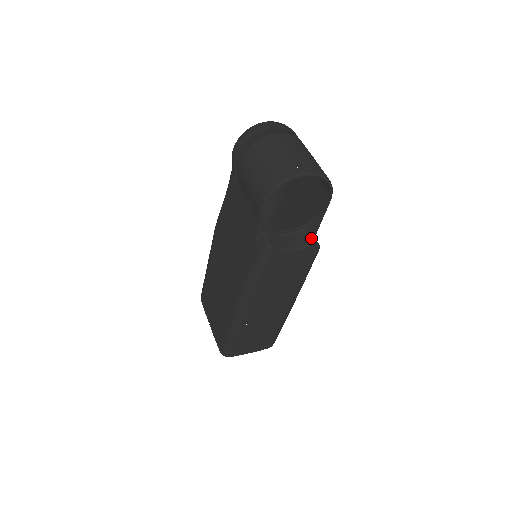
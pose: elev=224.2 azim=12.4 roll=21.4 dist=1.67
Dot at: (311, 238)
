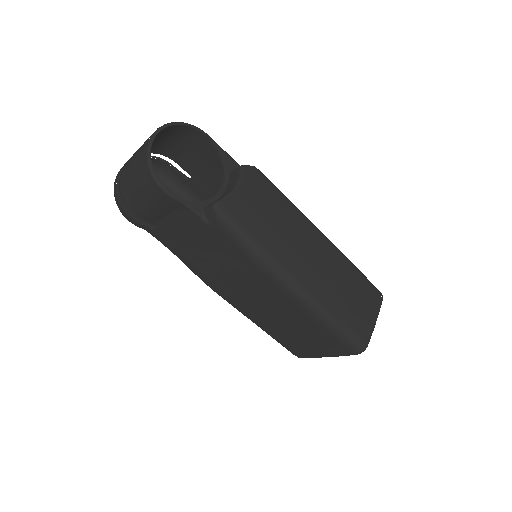
Dot at: (237, 169)
